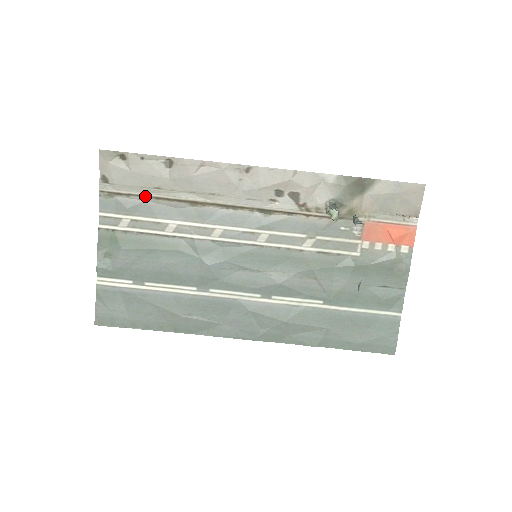
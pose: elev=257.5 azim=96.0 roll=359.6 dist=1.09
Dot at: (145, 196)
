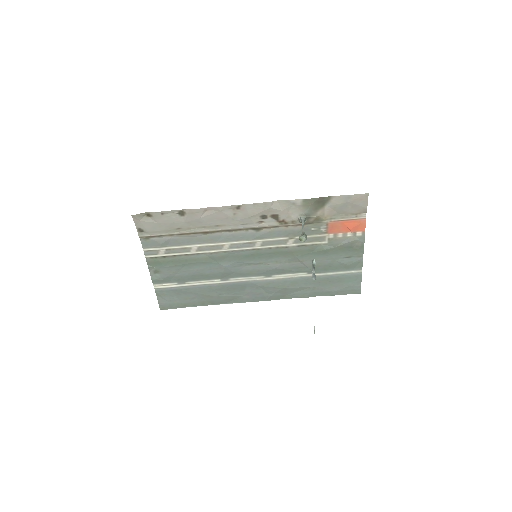
Dot at: (171, 235)
